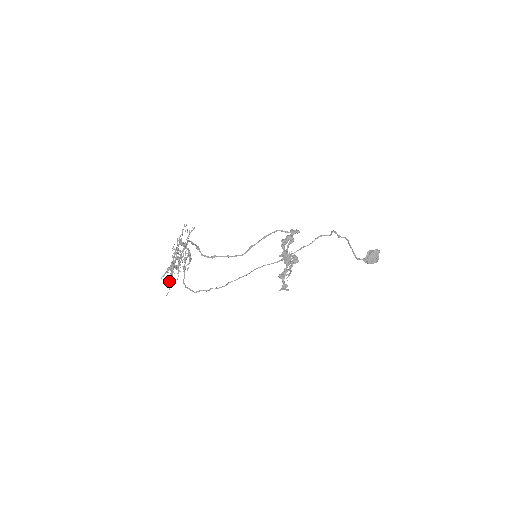
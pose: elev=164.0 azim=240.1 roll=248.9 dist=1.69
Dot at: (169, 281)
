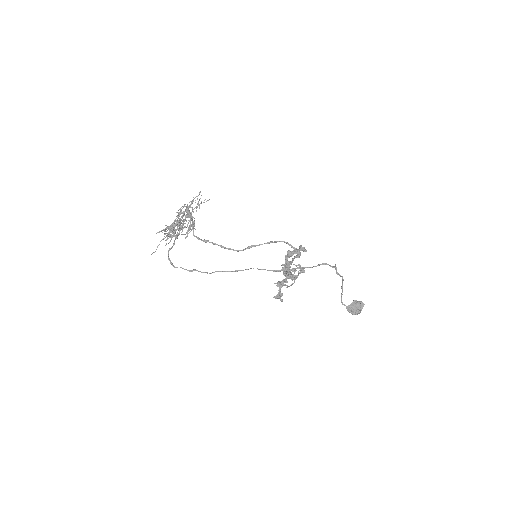
Dot at: (160, 241)
